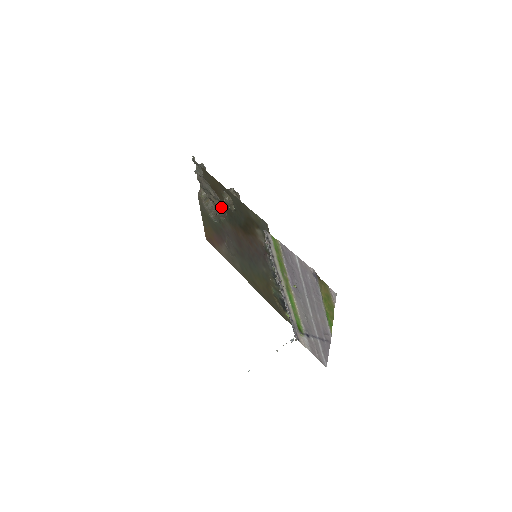
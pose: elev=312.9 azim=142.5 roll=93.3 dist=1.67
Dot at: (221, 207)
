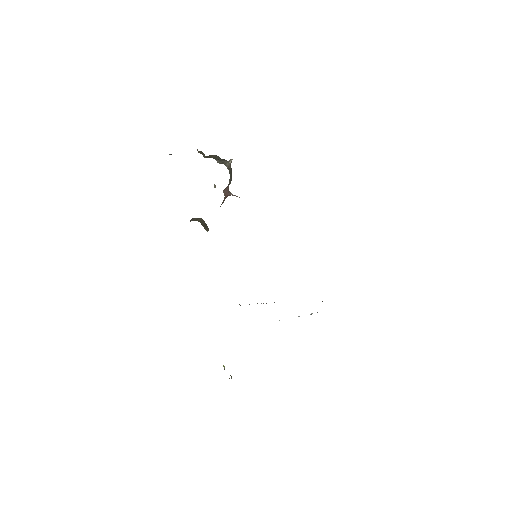
Dot at: occluded
